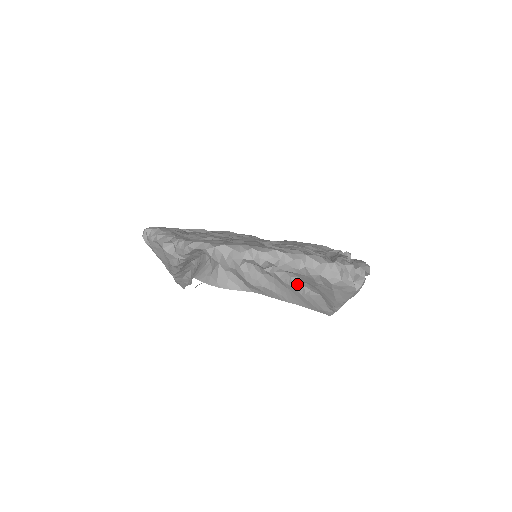
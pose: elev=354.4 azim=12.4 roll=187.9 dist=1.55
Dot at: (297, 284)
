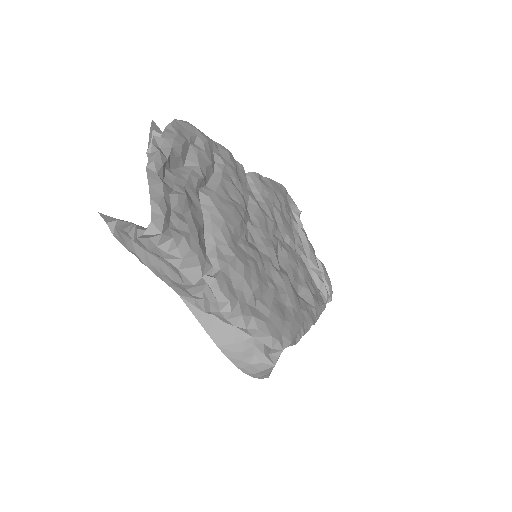
Dot at: occluded
